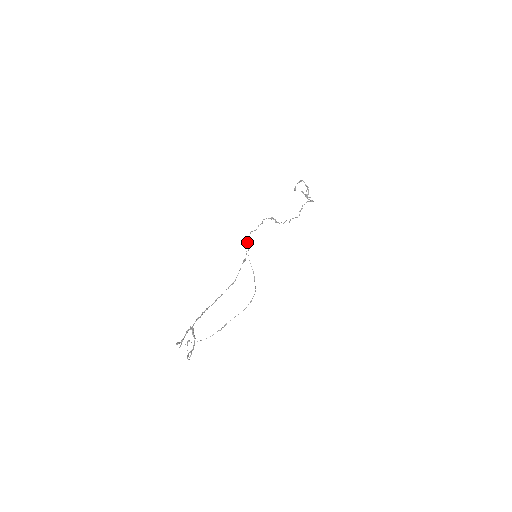
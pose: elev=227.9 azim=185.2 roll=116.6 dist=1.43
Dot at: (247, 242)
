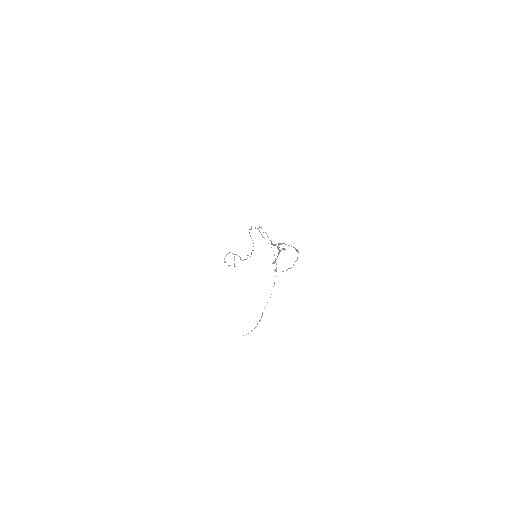
Dot at: occluded
